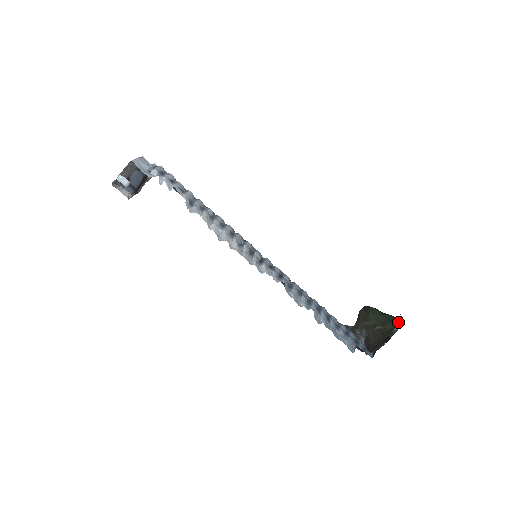
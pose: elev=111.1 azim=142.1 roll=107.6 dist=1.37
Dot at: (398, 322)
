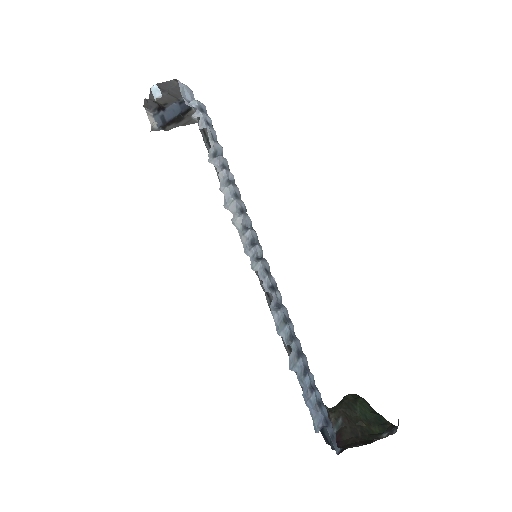
Dot at: (391, 428)
